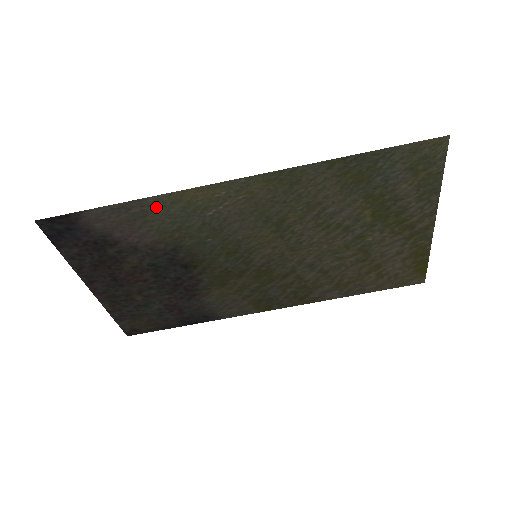
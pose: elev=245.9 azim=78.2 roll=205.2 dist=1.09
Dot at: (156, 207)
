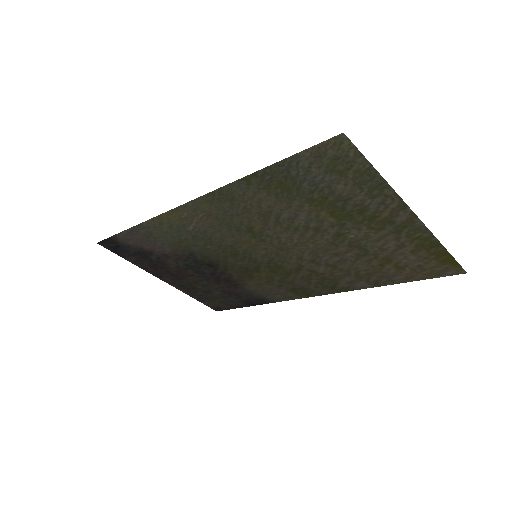
Dot at: (152, 228)
